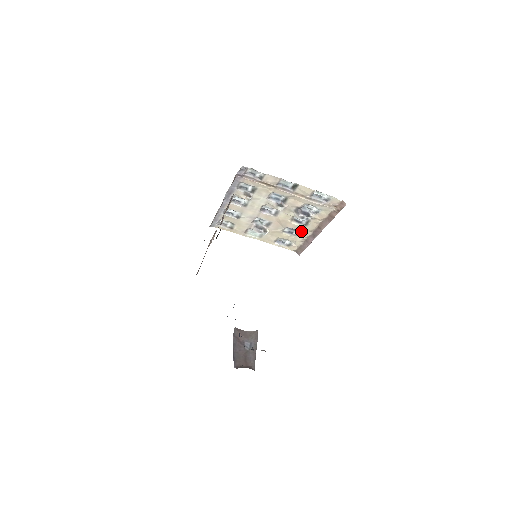
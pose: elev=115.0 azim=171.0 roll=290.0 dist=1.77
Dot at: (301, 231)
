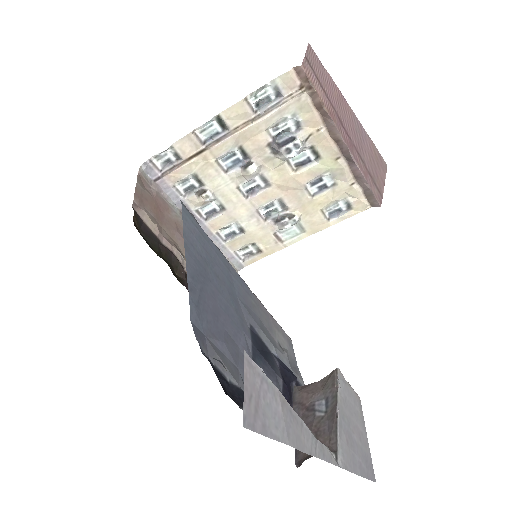
Dot at: (329, 172)
